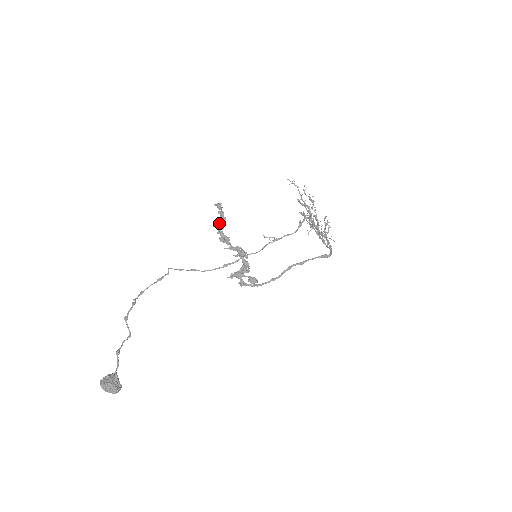
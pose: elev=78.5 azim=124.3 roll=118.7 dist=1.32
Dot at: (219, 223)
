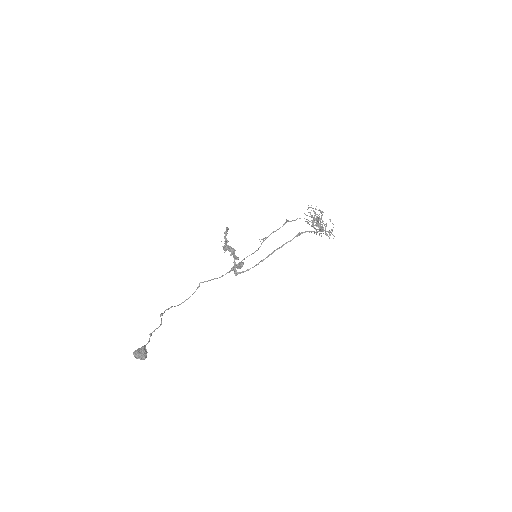
Dot at: (225, 239)
